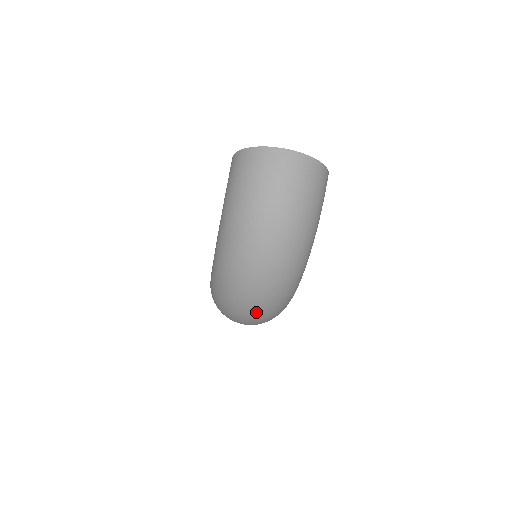
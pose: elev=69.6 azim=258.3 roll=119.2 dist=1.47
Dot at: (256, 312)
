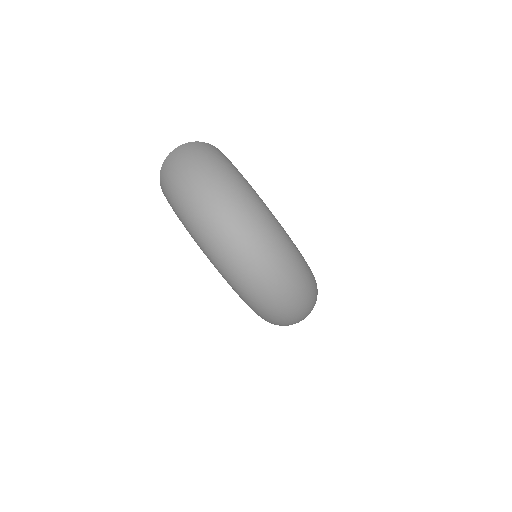
Dot at: (252, 244)
